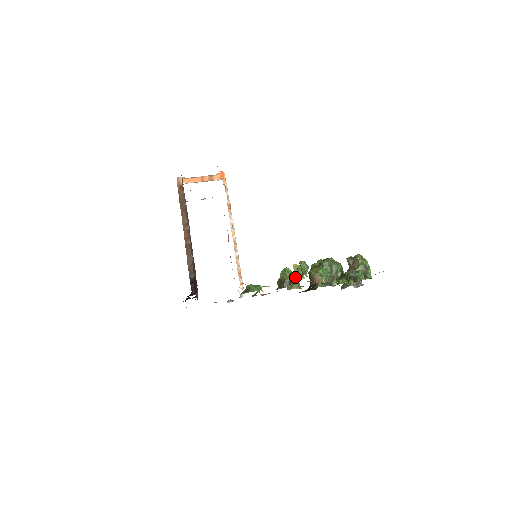
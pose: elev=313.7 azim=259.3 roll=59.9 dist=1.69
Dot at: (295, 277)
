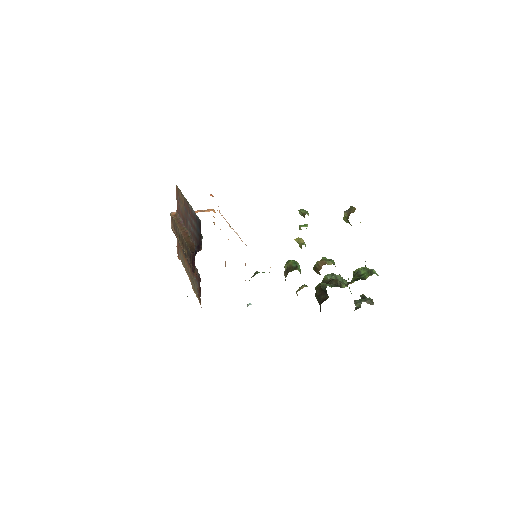
Dot at: (299, 243)
